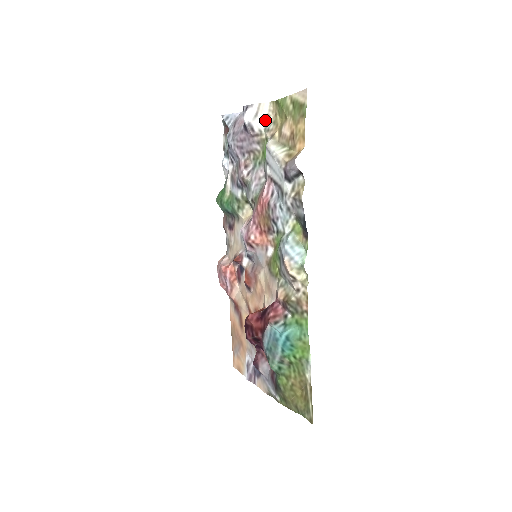
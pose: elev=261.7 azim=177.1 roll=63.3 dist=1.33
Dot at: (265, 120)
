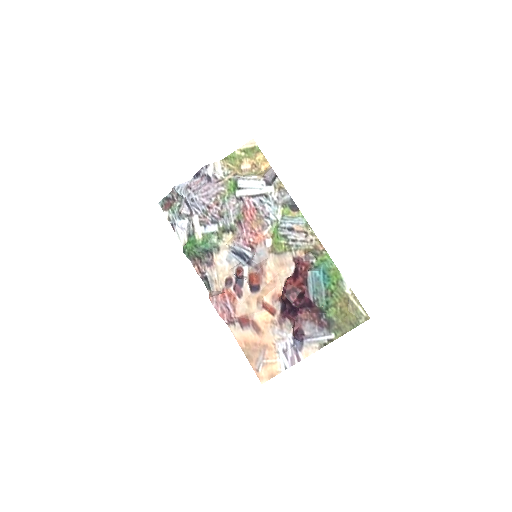
Dot at: (222, 171)
